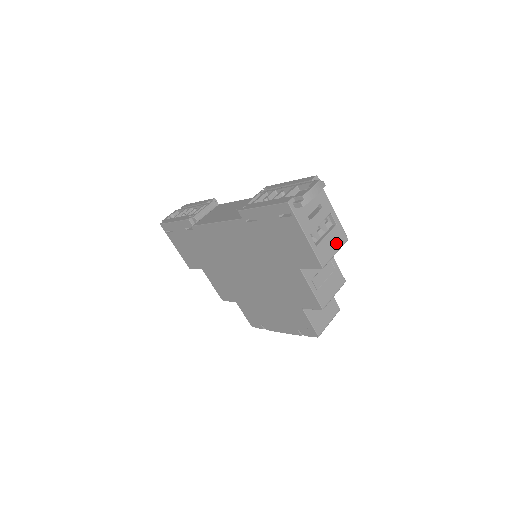
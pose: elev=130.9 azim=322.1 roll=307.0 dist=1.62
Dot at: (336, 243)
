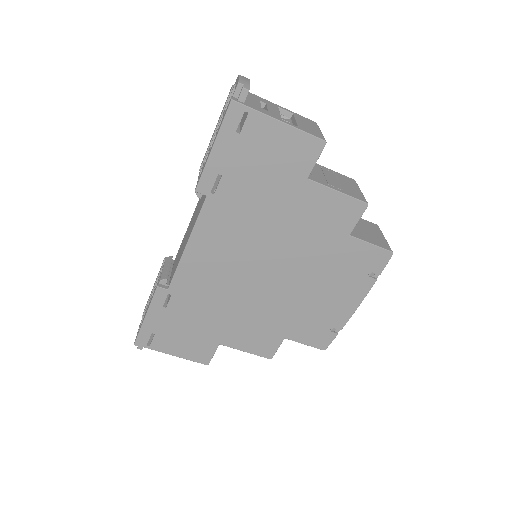
Dot at: (311, 125)
